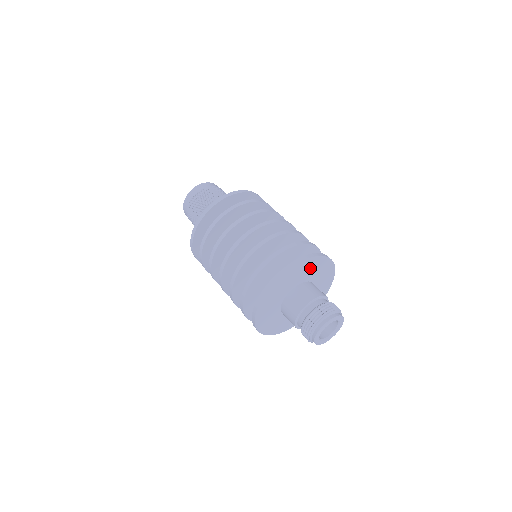
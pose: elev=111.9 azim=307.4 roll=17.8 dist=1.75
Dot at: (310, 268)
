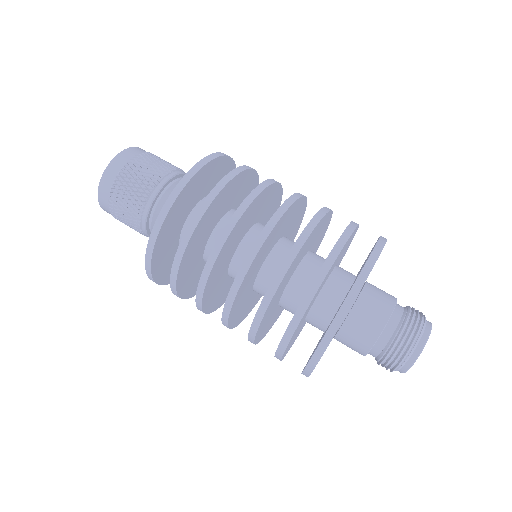
Dot at: occluded
